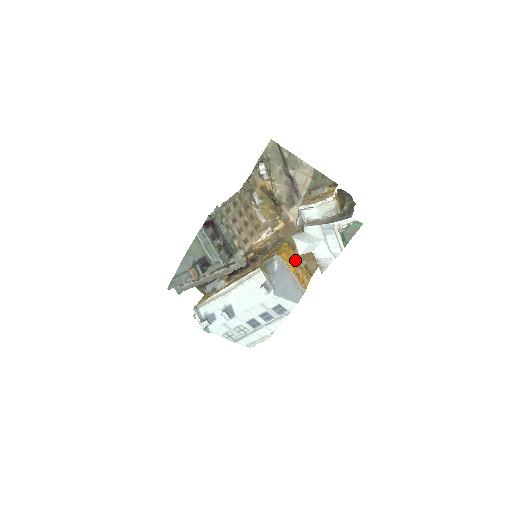
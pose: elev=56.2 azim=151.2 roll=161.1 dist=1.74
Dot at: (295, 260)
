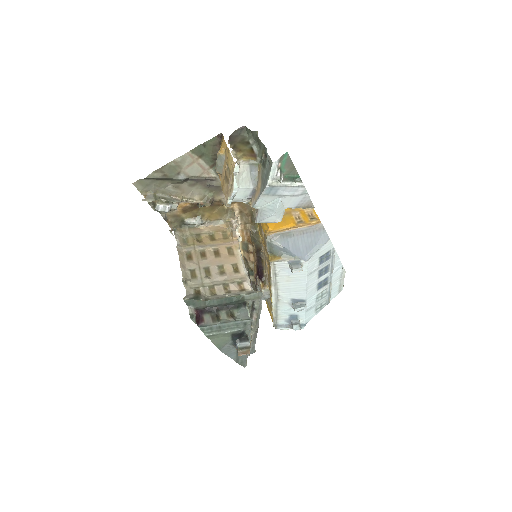
Dot at: occluded
